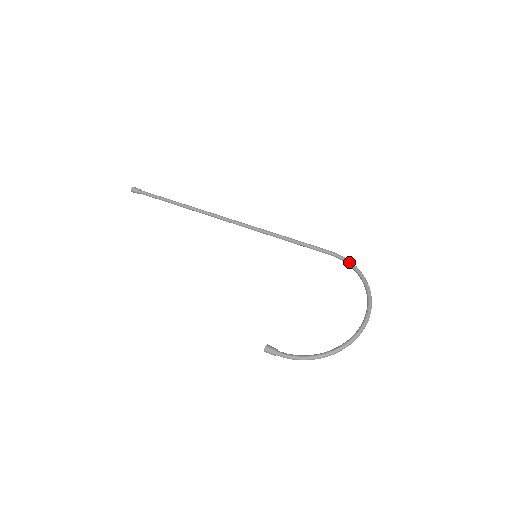
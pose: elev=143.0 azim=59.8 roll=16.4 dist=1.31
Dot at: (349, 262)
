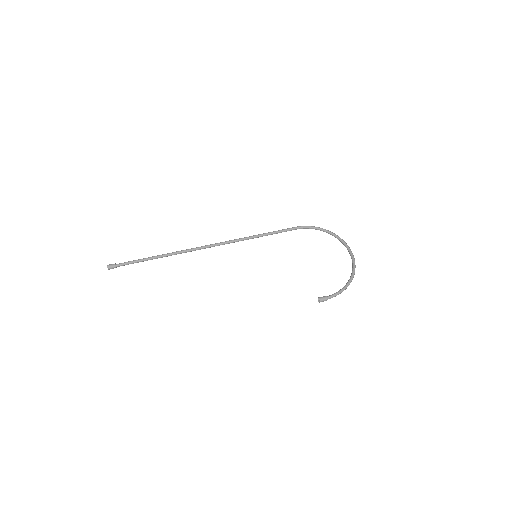
Dot at: (312, 227)
